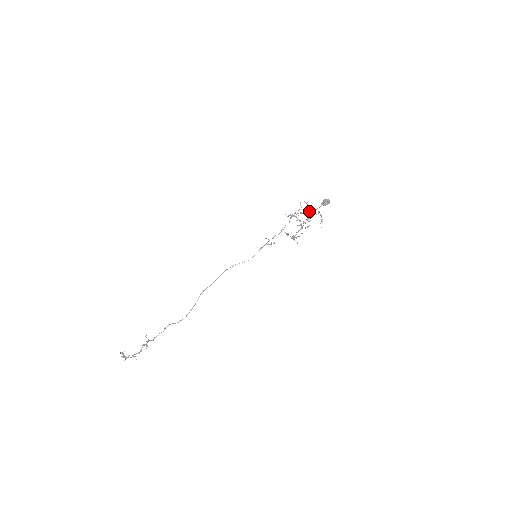
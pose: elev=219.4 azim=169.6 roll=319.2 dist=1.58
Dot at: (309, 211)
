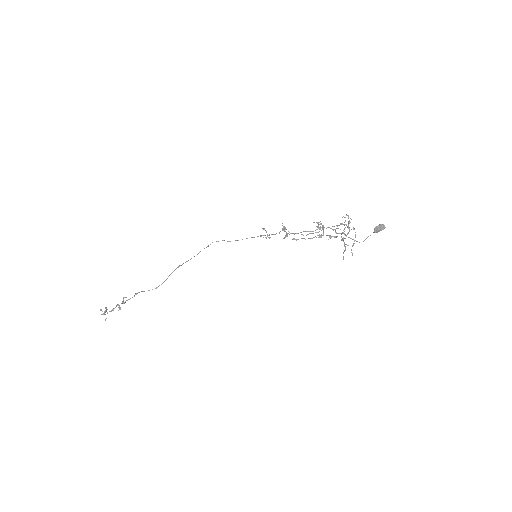
Dot at: (341, 223)
